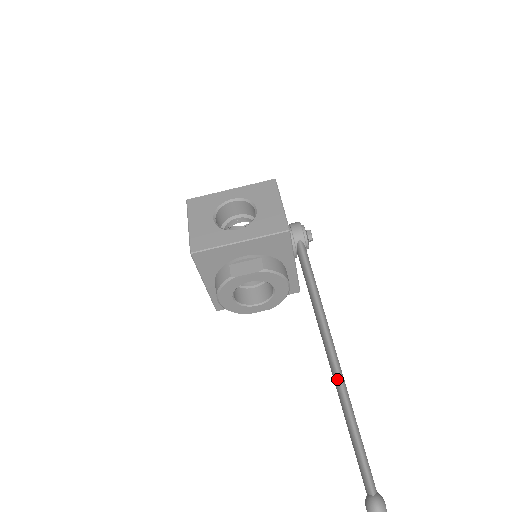
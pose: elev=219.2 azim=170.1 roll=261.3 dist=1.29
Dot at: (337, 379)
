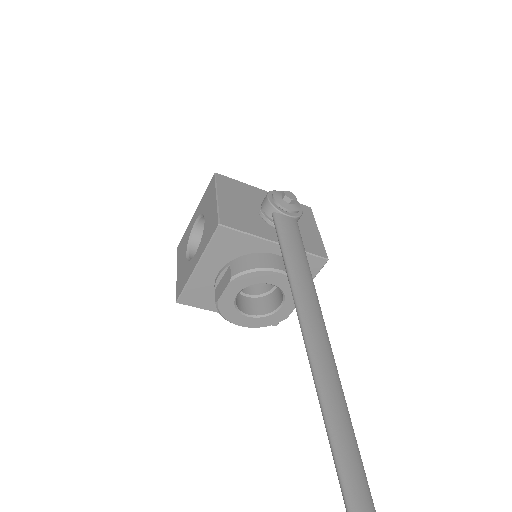
Dot at: (312, 375)
